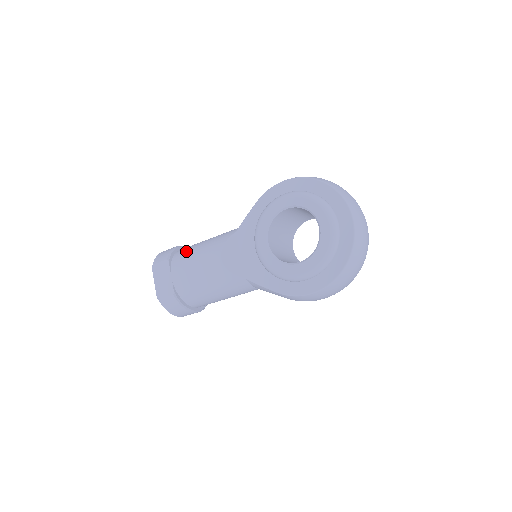
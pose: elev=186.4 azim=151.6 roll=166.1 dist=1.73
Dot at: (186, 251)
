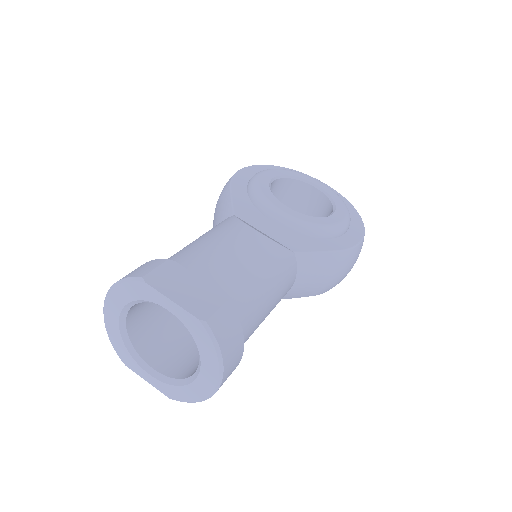
Dot at: (181, 252)
